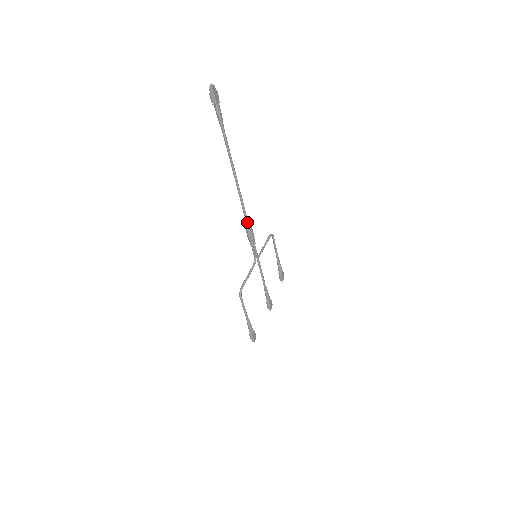
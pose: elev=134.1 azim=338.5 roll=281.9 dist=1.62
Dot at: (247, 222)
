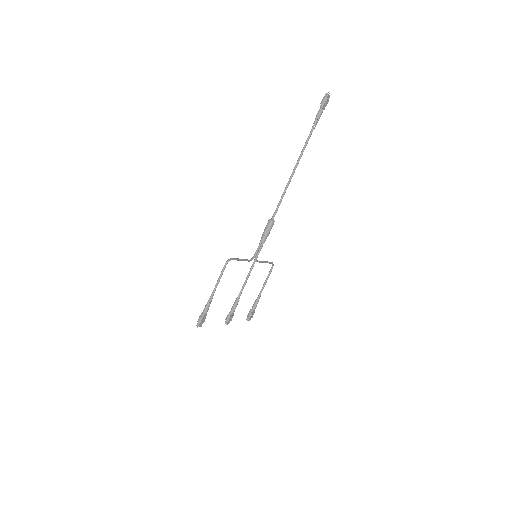
Dot at: (273, 217)
